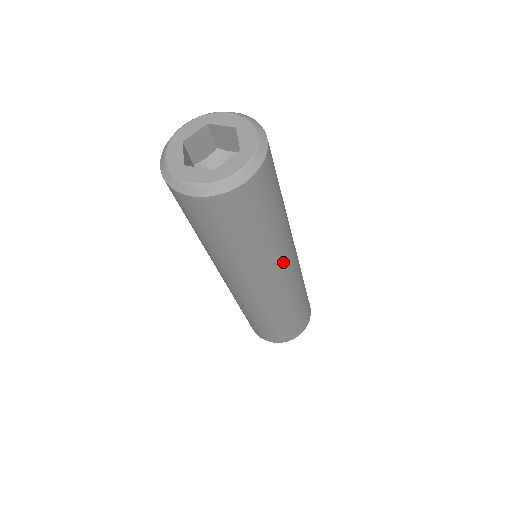
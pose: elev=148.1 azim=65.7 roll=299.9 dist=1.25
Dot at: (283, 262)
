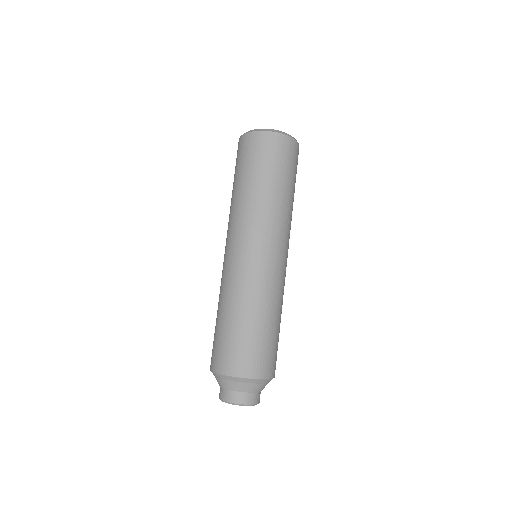
Dot at: (268, 232)
